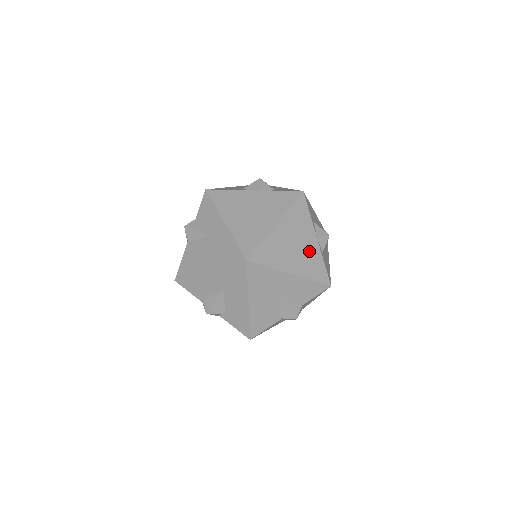
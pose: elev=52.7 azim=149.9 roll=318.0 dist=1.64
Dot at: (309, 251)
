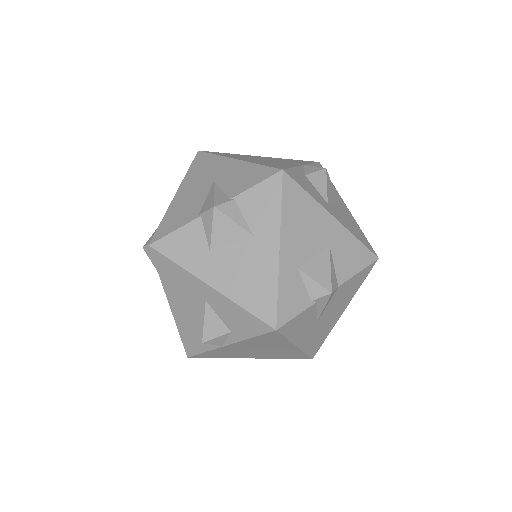
Dot at: occluded
